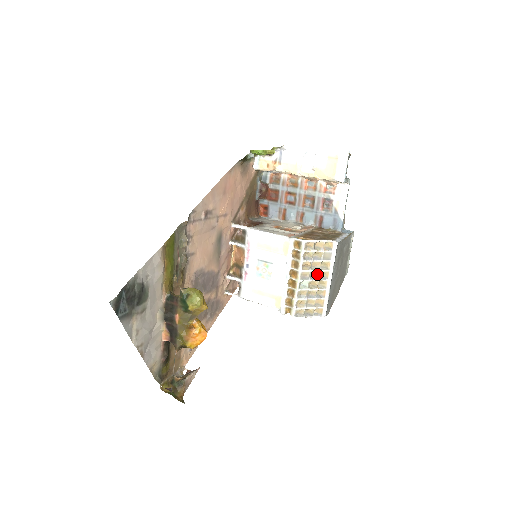
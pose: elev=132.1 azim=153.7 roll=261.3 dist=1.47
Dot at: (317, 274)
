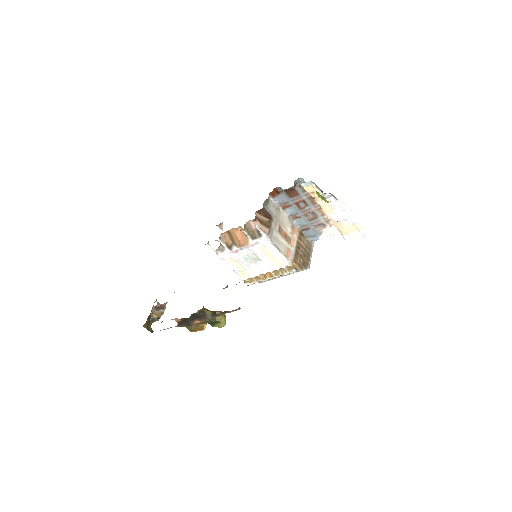
Dot at: occluded
